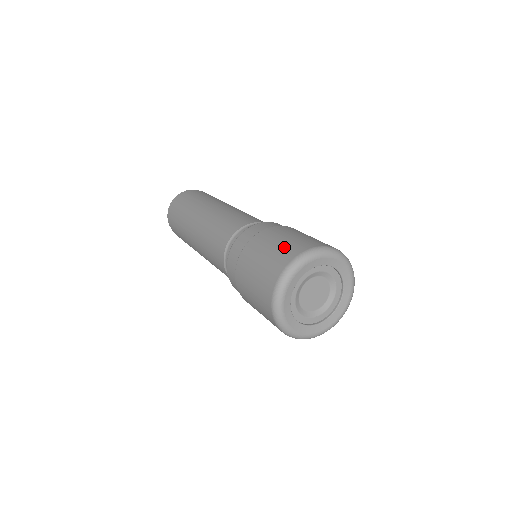
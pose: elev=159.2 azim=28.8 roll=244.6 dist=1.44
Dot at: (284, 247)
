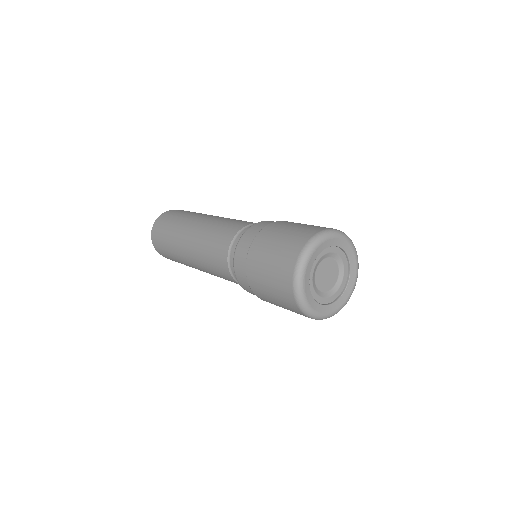
Dot at: occluded
